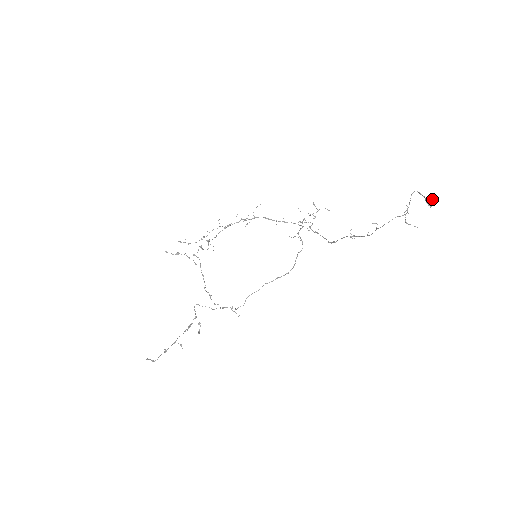
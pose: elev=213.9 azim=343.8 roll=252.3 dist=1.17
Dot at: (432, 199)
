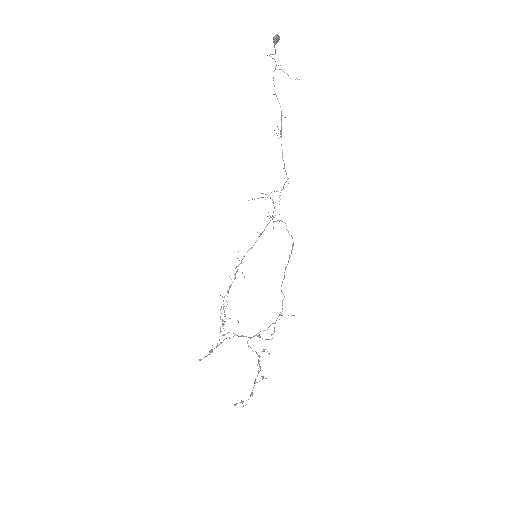
Dot at: (275, 36)
